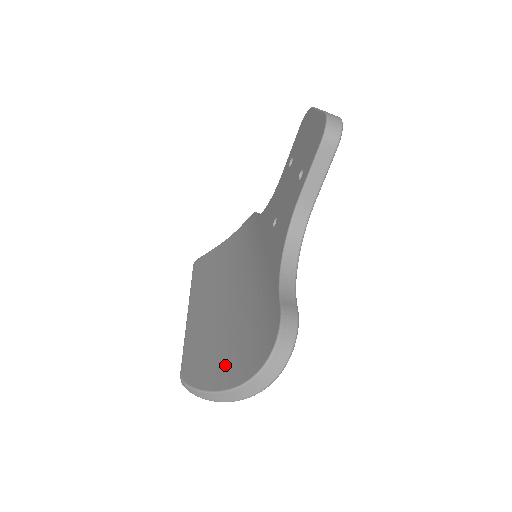
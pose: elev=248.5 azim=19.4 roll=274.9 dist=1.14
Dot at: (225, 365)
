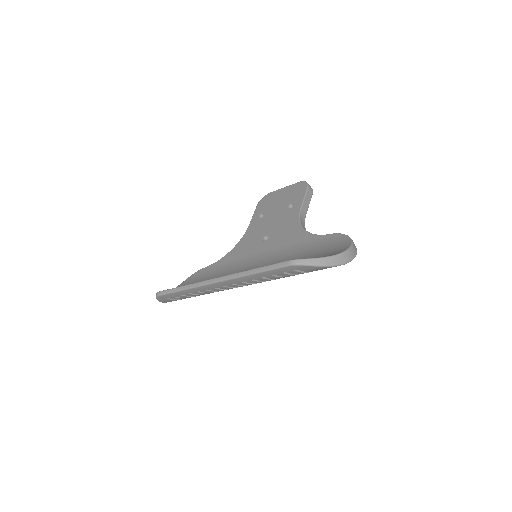
Dot at: occluded
